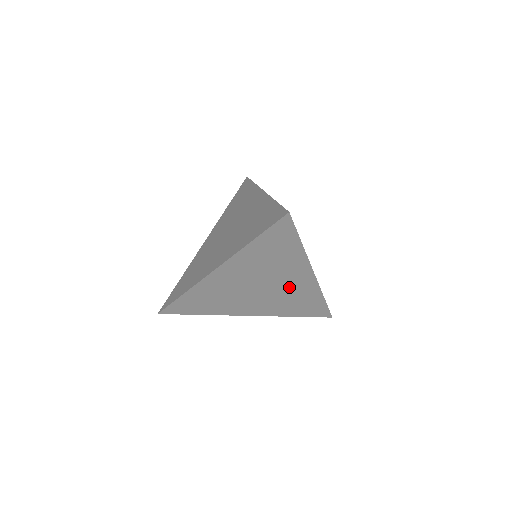
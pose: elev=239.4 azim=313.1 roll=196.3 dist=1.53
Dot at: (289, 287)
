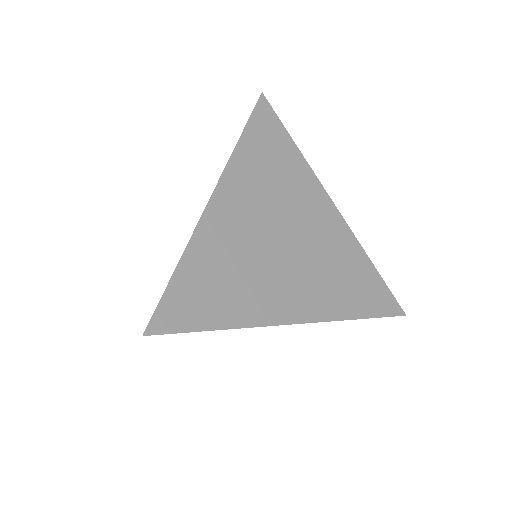
Dot at: (319, 236)
